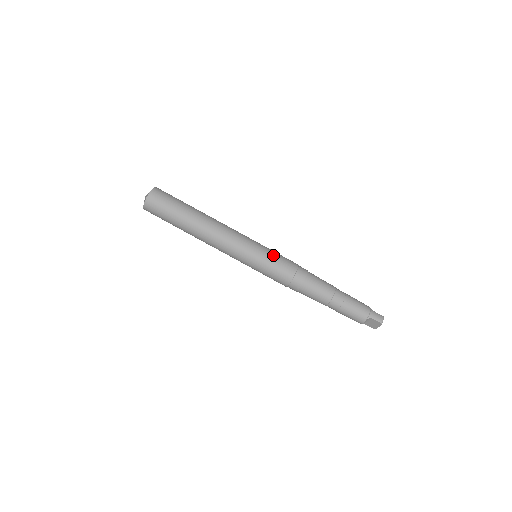
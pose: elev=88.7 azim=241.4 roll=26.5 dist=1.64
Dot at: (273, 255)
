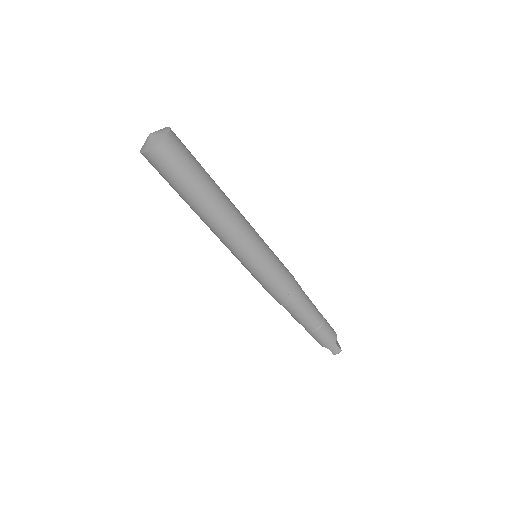
Dot at: (270, 275)
